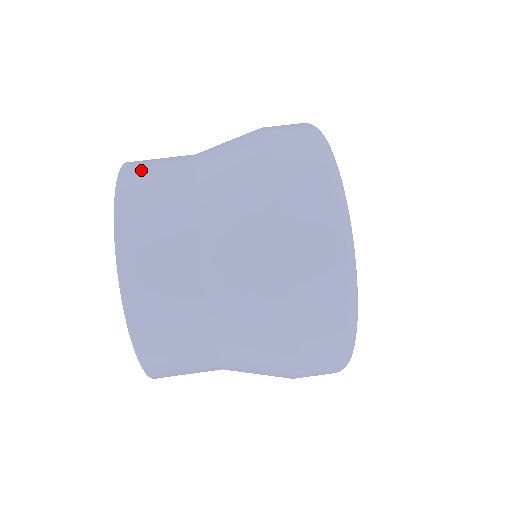
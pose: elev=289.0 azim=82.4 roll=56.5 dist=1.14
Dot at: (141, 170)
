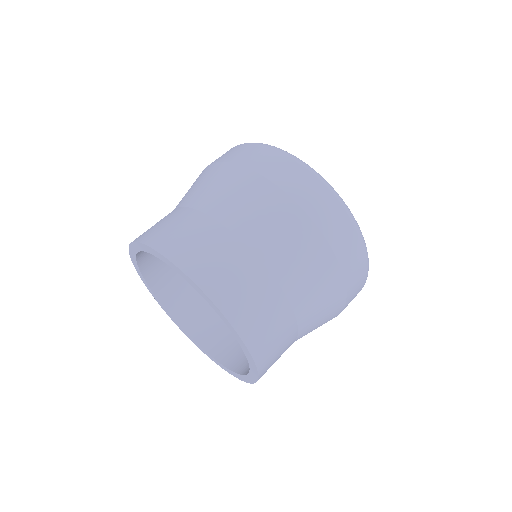
Dot at: occluded
